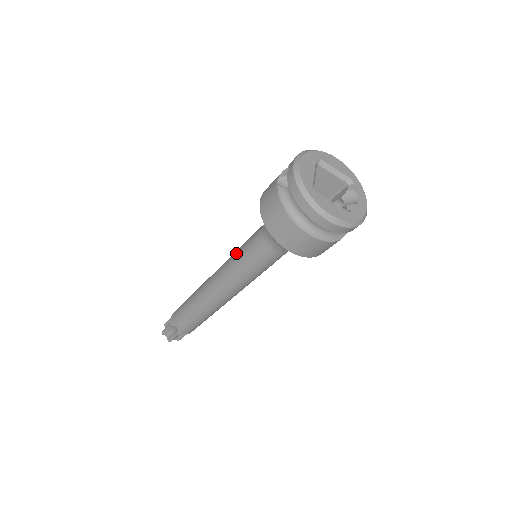
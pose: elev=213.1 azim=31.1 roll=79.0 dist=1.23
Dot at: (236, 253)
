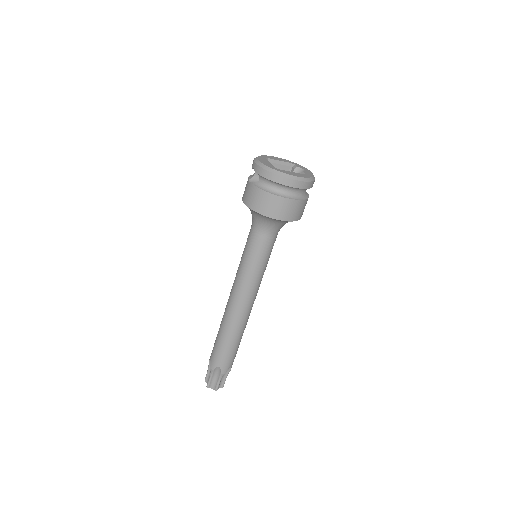
Dot at: (241, 261)
